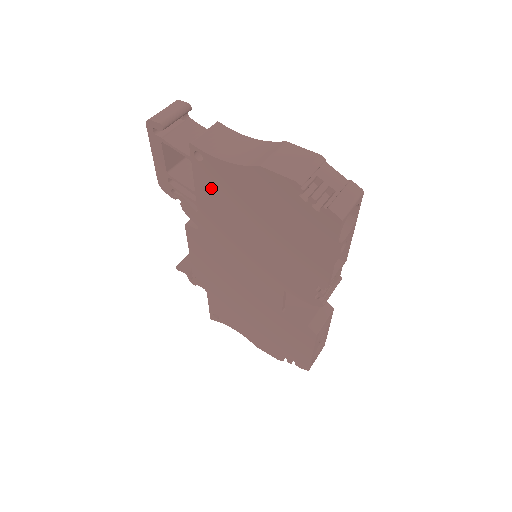
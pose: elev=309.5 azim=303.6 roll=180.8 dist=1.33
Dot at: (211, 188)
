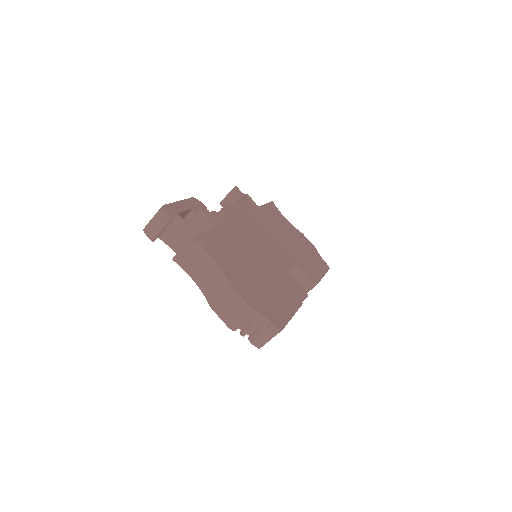
Dot at: occluded
